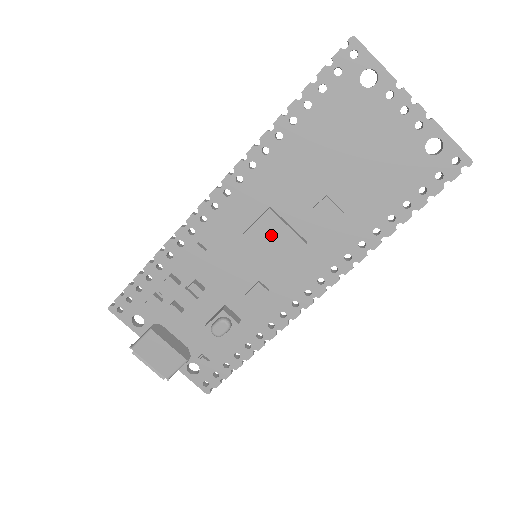
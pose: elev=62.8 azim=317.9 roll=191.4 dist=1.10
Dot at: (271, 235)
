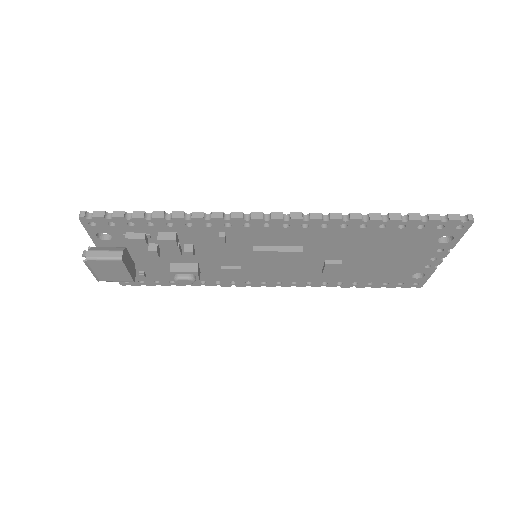
Dot at: (284, 261)
